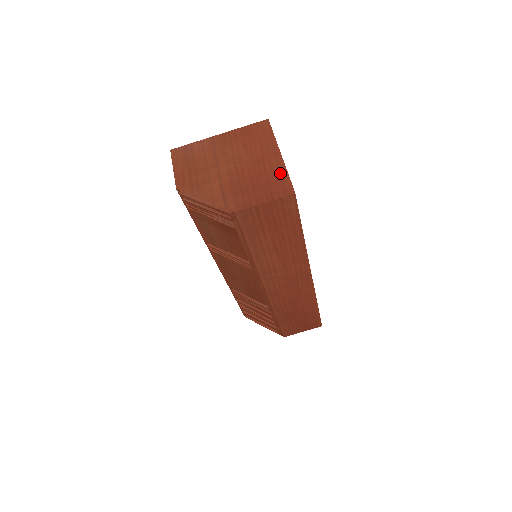
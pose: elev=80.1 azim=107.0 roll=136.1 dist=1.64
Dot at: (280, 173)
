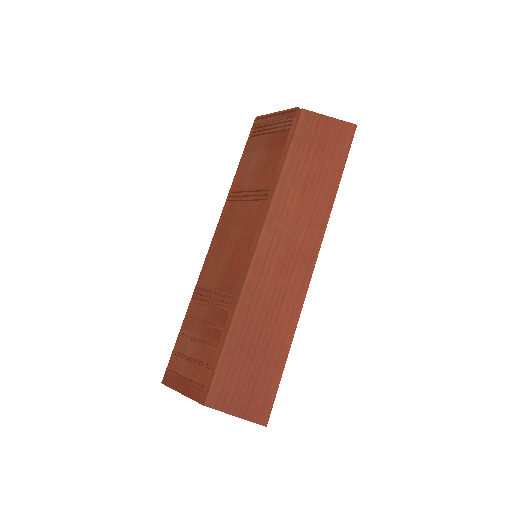
Dot at: occluded
